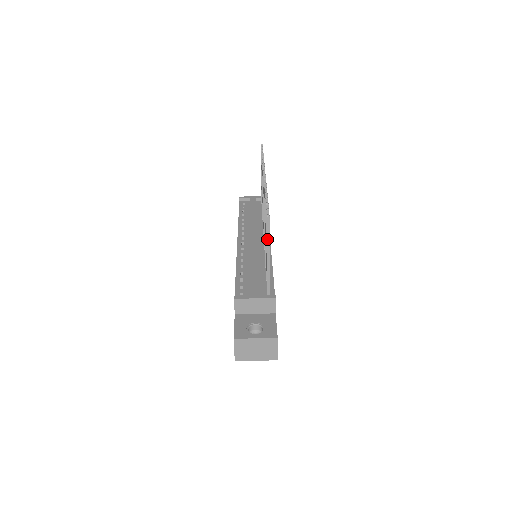
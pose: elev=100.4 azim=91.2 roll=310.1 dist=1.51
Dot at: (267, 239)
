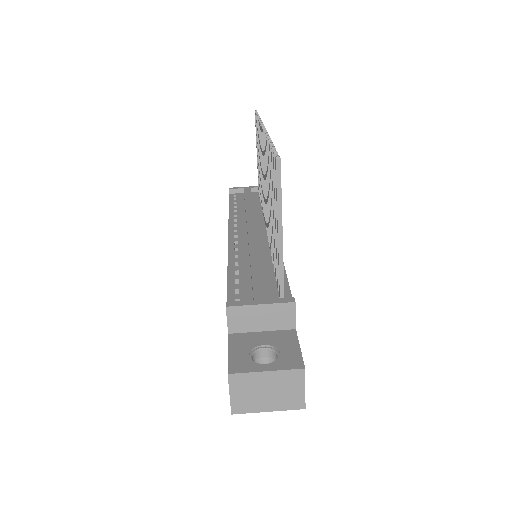
Dot at: (277, 200)
